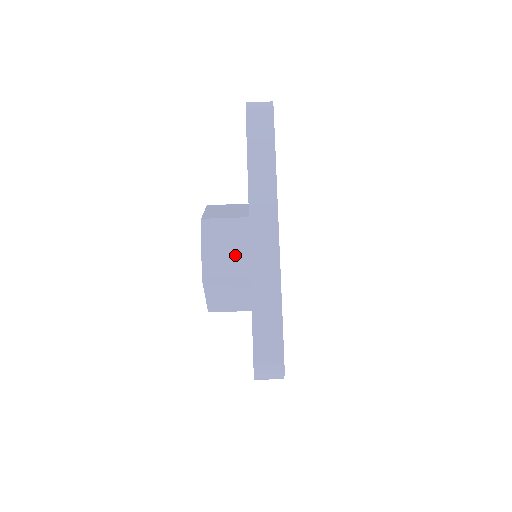
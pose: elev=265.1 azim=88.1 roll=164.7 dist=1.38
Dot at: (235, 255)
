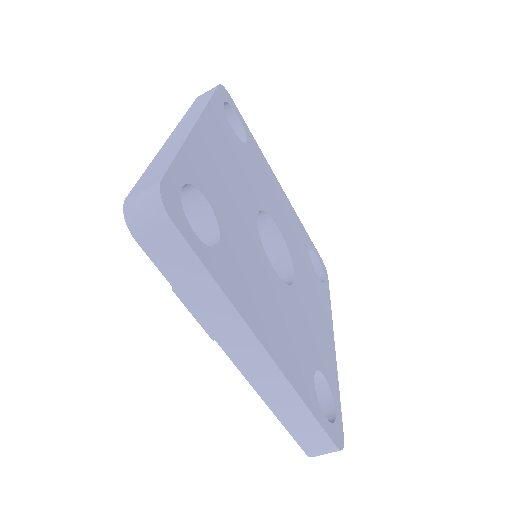
Dot at: occluded
